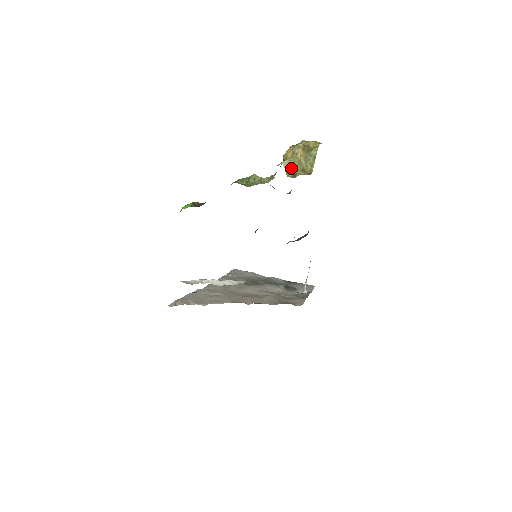
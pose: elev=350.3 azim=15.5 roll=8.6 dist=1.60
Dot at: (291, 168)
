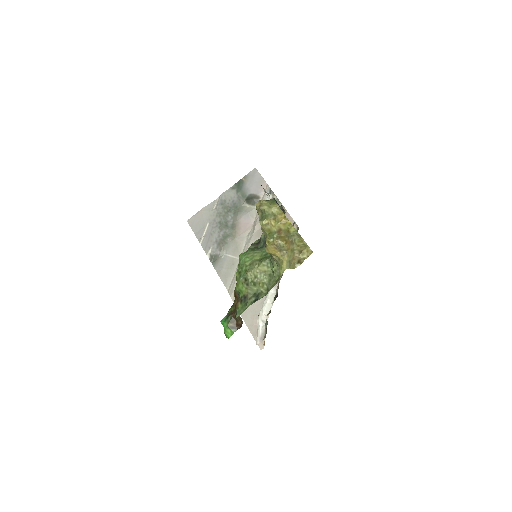
Dot at: (292, 261)
